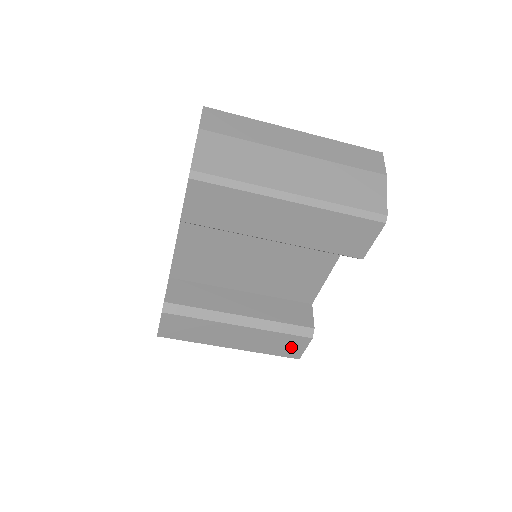
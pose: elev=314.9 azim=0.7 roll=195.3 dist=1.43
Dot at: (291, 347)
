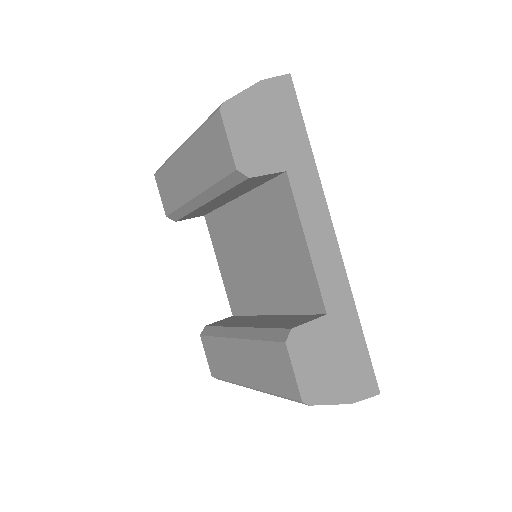
Dot at: (282, 371)
